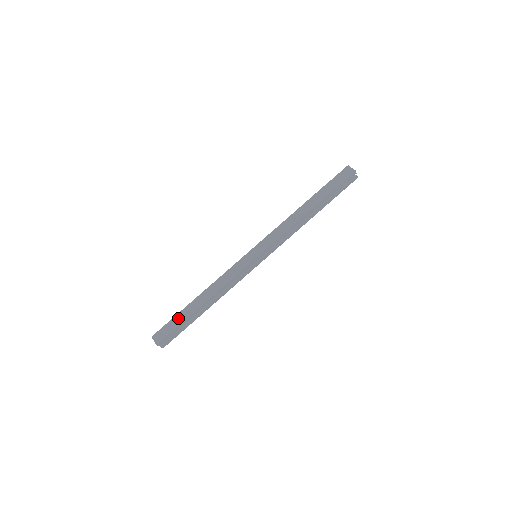
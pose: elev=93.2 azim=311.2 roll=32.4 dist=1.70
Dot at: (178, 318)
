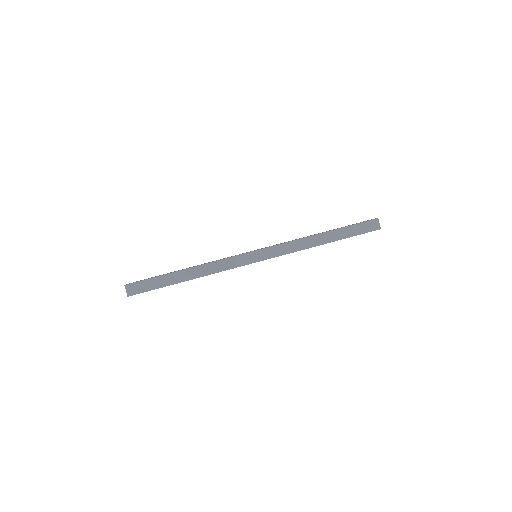
Dot at: (159, 281)
